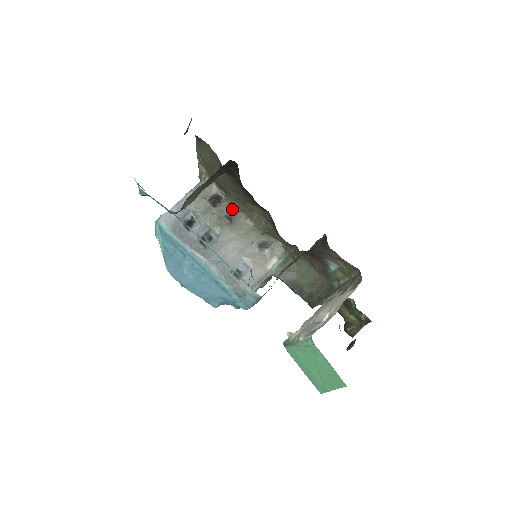
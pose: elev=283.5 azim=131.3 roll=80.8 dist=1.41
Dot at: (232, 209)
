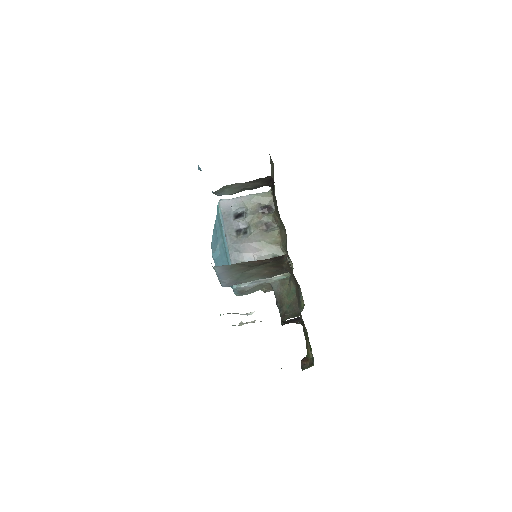
Dot at: (274, 221)
